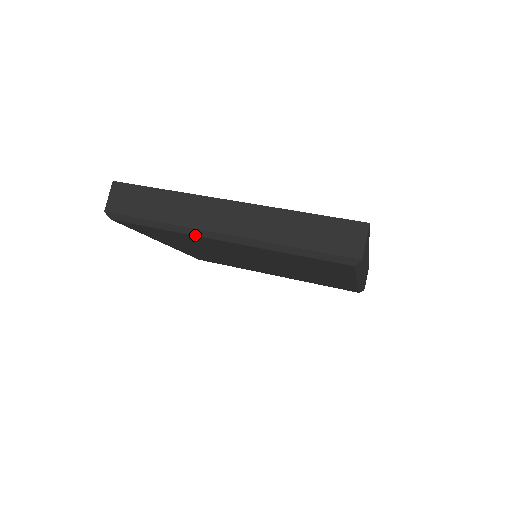
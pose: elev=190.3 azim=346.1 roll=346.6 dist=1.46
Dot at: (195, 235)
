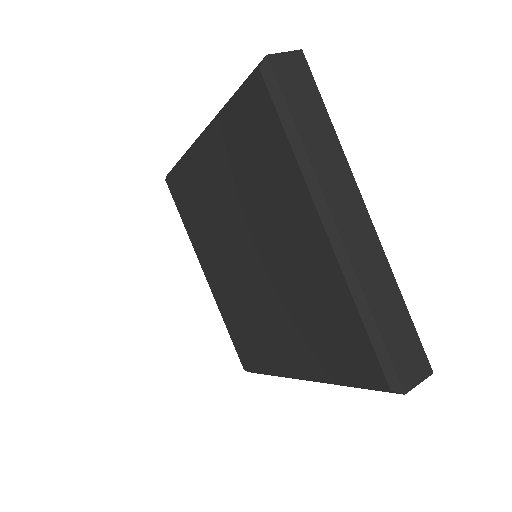
Dot at: (311, 192)
